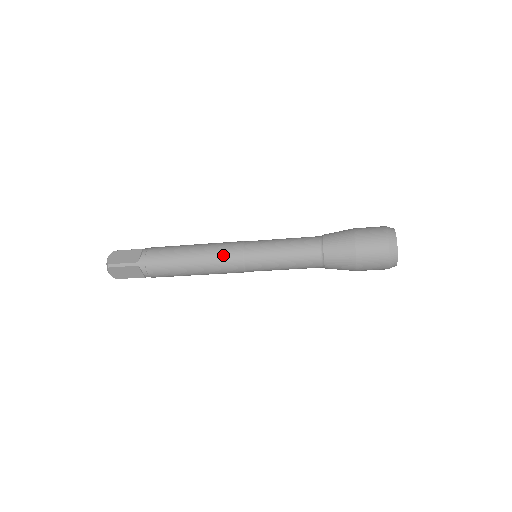
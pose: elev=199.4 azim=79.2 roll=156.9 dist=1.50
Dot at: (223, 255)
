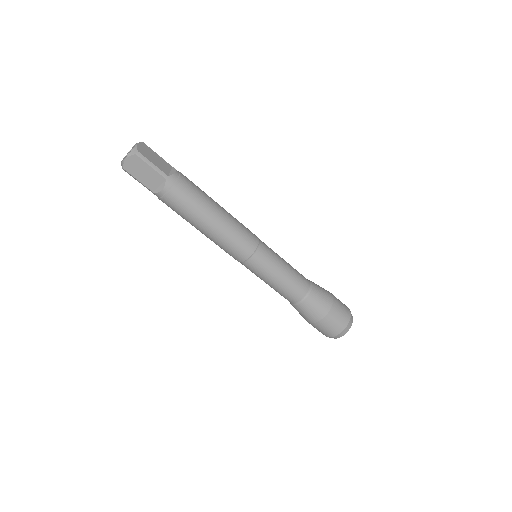
Dot at: (243, 235)
